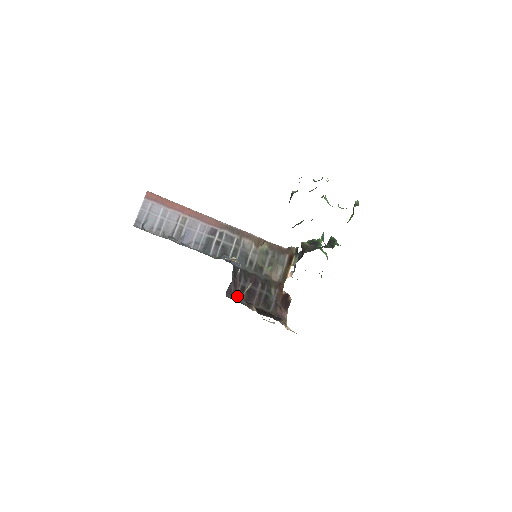
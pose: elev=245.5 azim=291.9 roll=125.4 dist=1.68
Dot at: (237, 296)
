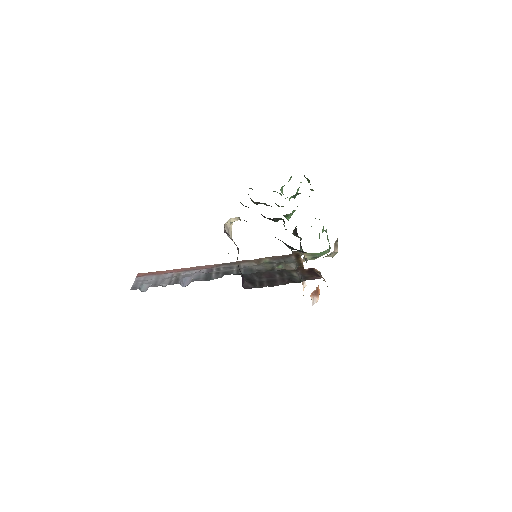
Dot at: occluded
